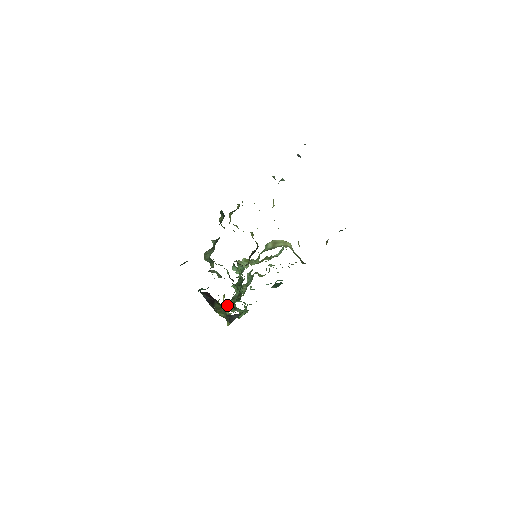
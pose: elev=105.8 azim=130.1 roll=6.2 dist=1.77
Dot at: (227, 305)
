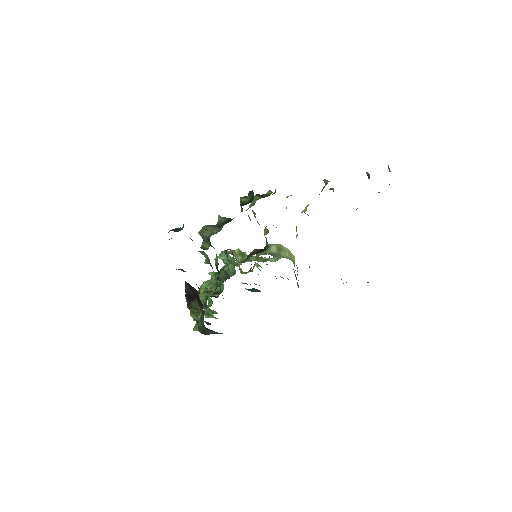
Dot at: occluded
